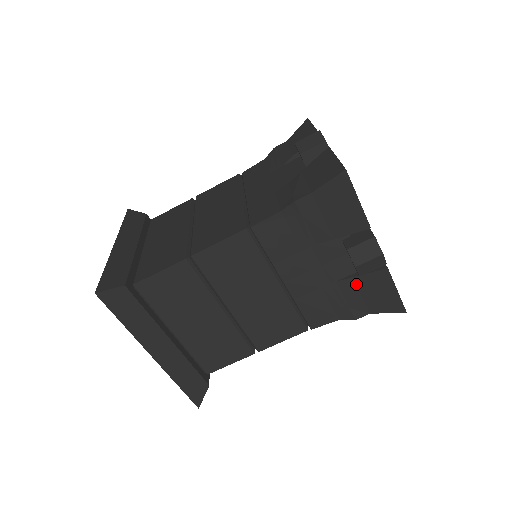
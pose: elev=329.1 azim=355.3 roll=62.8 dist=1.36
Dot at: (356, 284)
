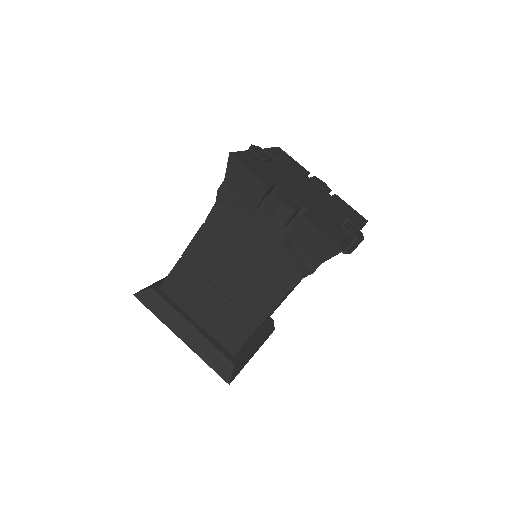
Dot at: occluded
